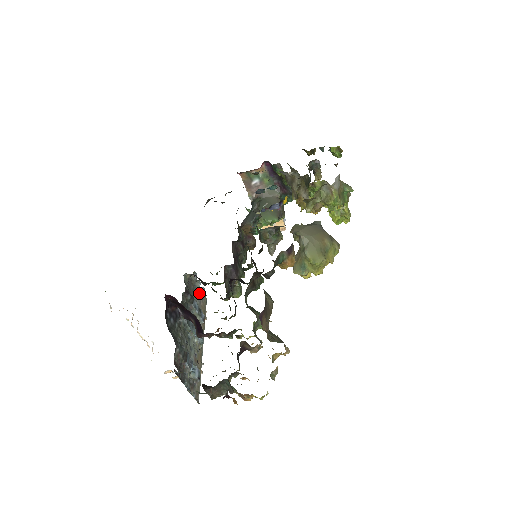
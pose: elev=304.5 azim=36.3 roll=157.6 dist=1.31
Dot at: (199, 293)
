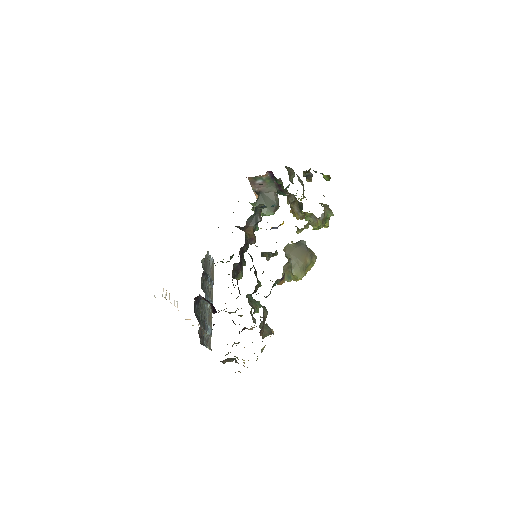
Dot at: (210, 264)
